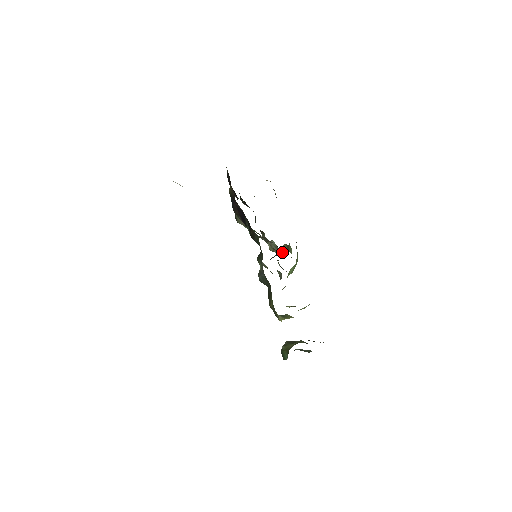
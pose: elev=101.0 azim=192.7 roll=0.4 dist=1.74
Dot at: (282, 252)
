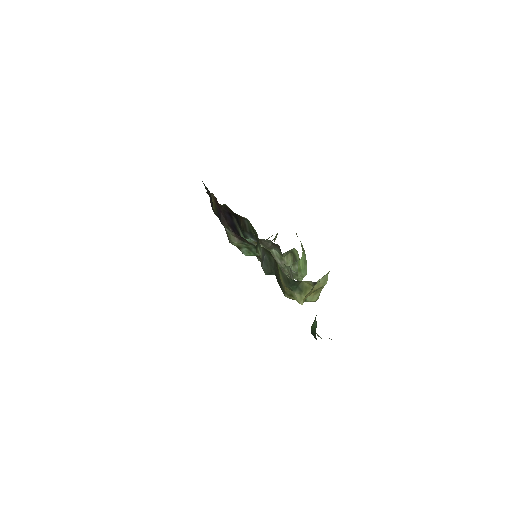
Dot at: occluded
